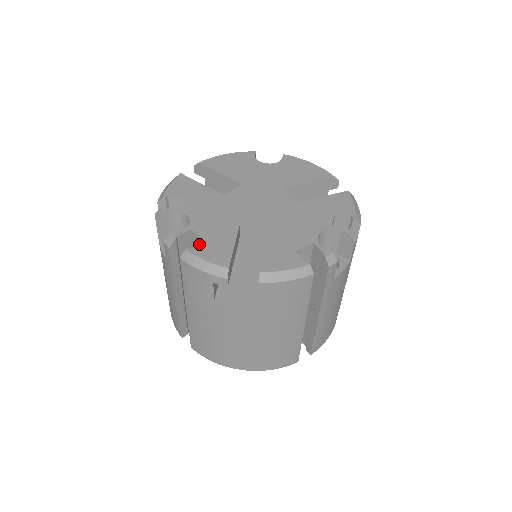
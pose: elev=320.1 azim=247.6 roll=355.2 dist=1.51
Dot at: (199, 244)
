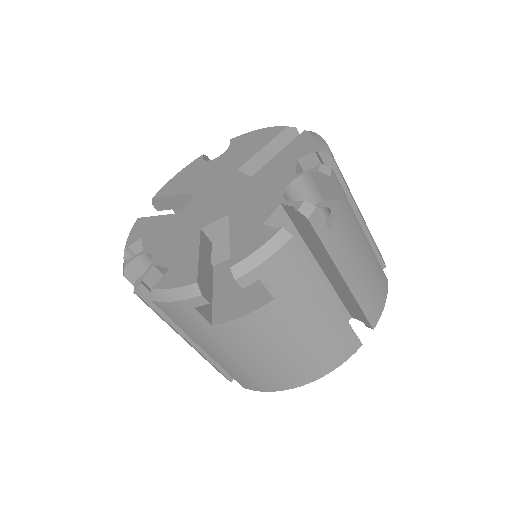
Dot at: (163, 275)
